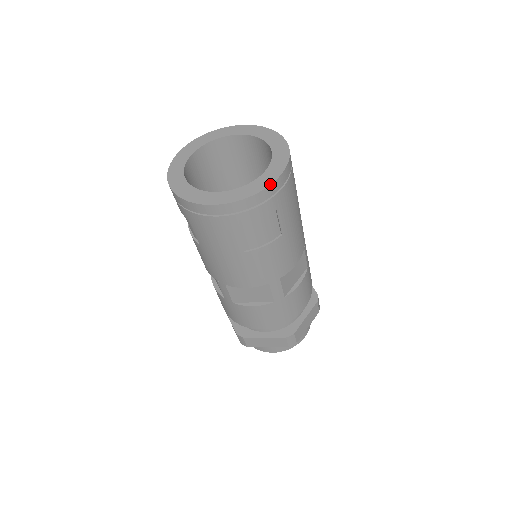
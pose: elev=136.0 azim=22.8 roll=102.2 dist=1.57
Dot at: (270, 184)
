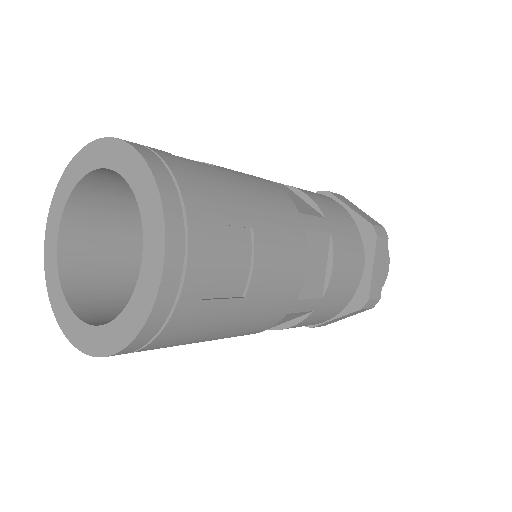
Dot at: (104, 356)
